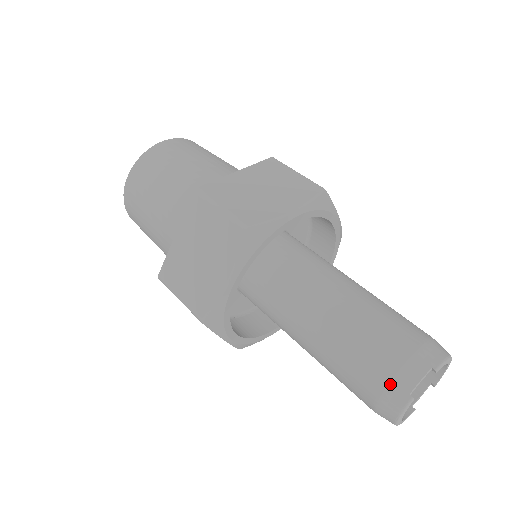
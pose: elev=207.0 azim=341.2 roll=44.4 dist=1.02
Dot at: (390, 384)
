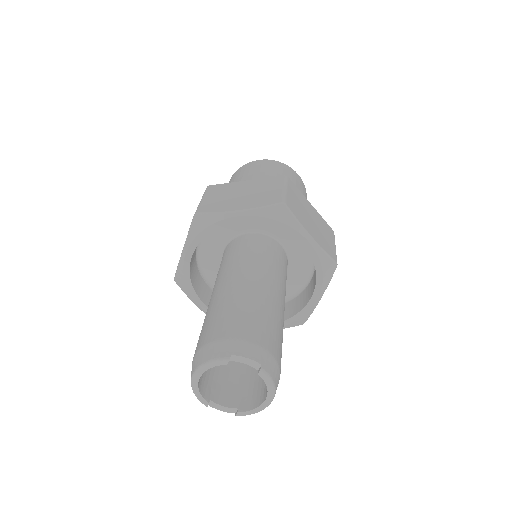
Dot at: (230, 340)
